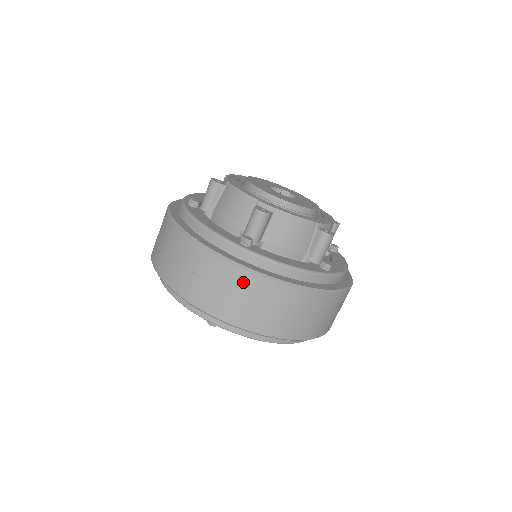
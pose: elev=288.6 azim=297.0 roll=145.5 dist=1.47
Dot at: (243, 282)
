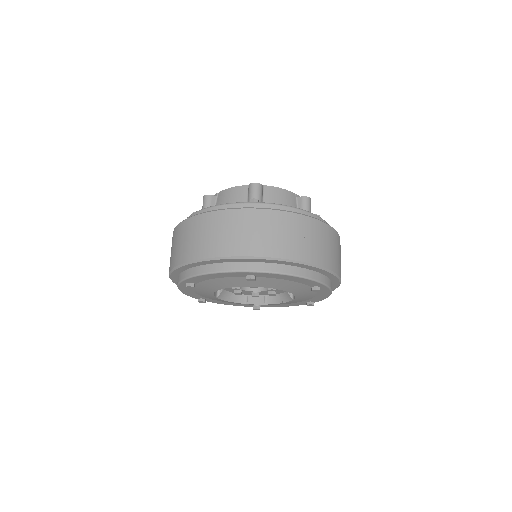
Dot at: (266, 219)
